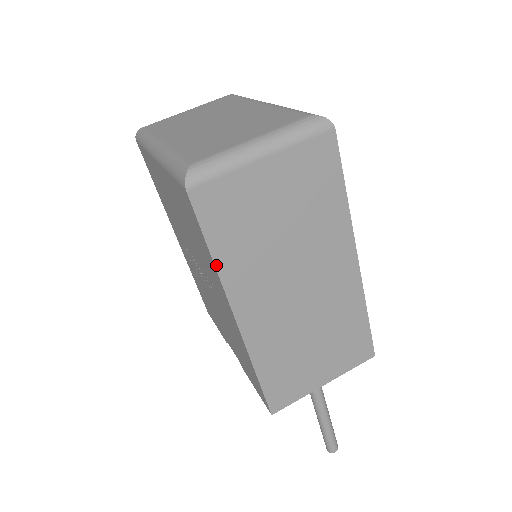
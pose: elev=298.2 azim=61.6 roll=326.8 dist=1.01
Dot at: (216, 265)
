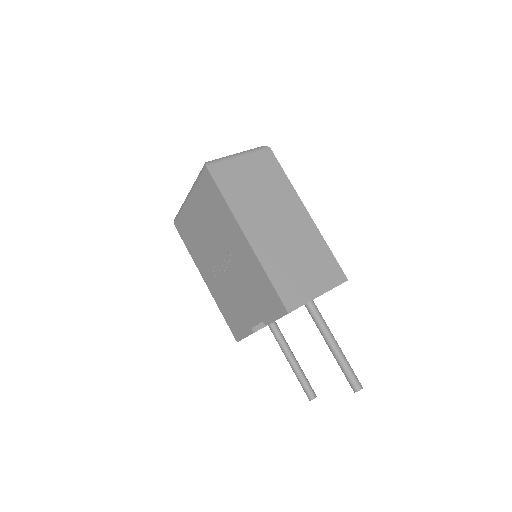
Dot at: (228, 204)
